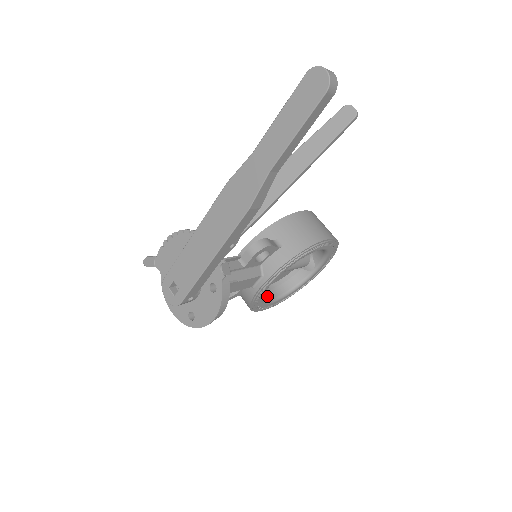
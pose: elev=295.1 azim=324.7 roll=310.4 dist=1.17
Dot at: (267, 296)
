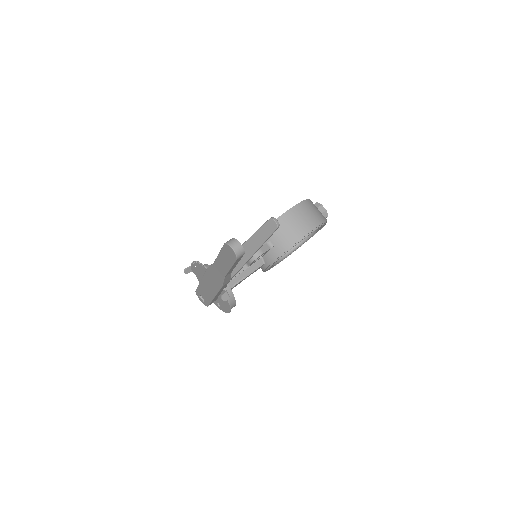
Dot at: occluded
